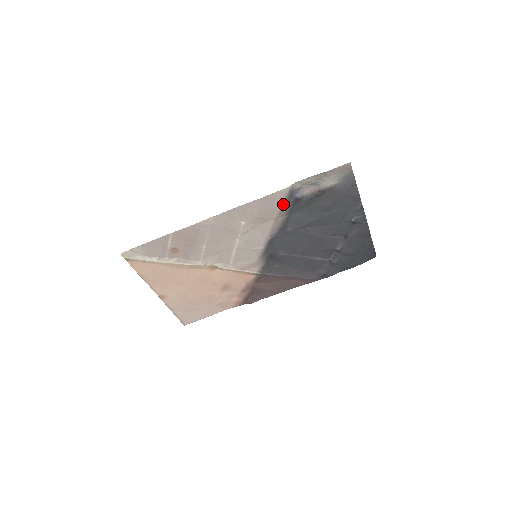
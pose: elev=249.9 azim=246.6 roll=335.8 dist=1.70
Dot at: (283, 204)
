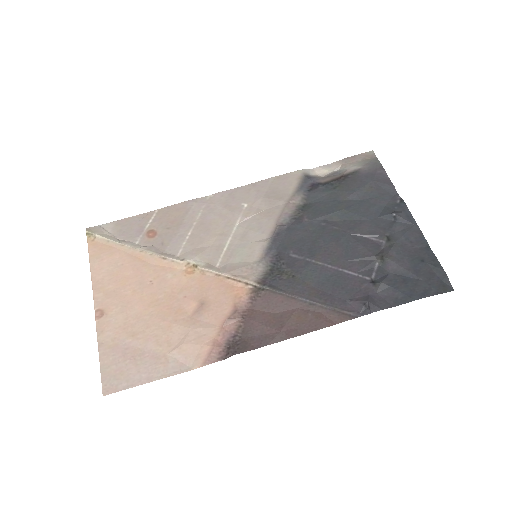
Dot at: (297, 187)
